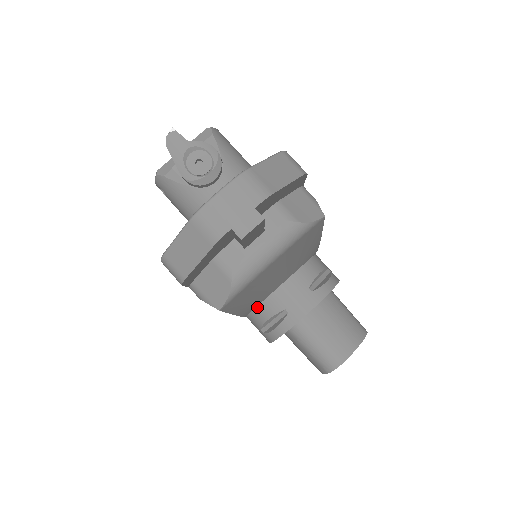
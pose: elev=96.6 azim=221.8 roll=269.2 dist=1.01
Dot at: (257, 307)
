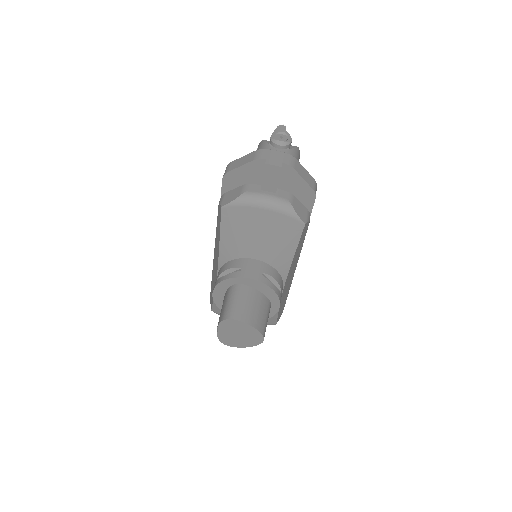
Dot at: (230, 261)
